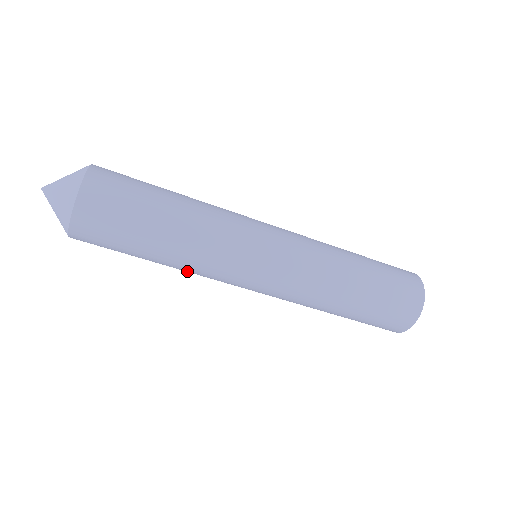
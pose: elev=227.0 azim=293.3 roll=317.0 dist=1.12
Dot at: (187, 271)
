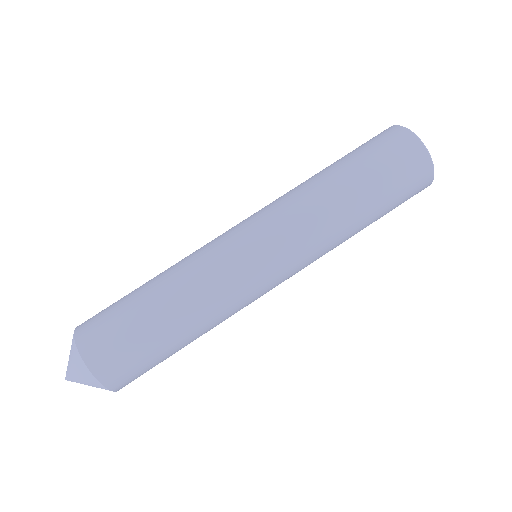
Dot at: (190, 282)
